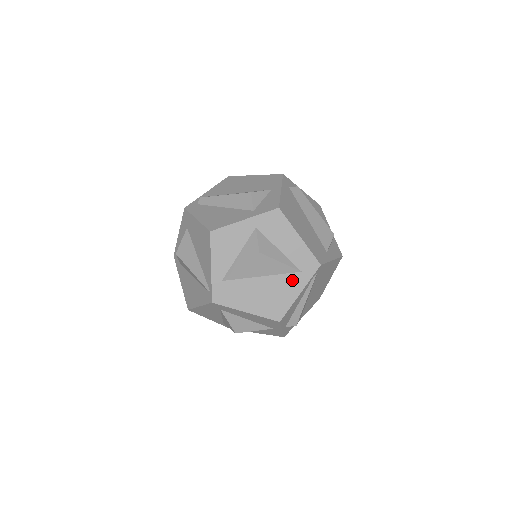
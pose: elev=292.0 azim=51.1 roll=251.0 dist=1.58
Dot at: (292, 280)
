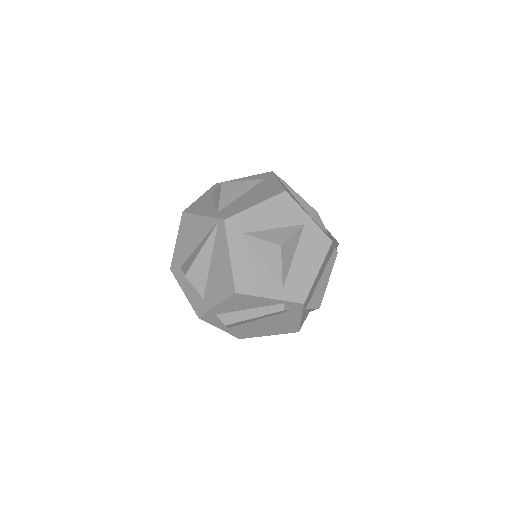
Dot at: (265, 183)
